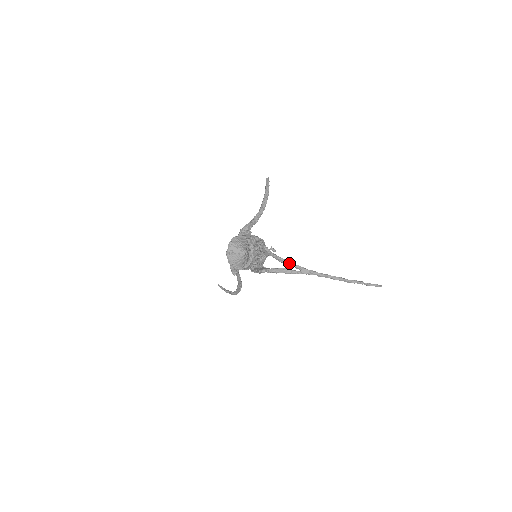
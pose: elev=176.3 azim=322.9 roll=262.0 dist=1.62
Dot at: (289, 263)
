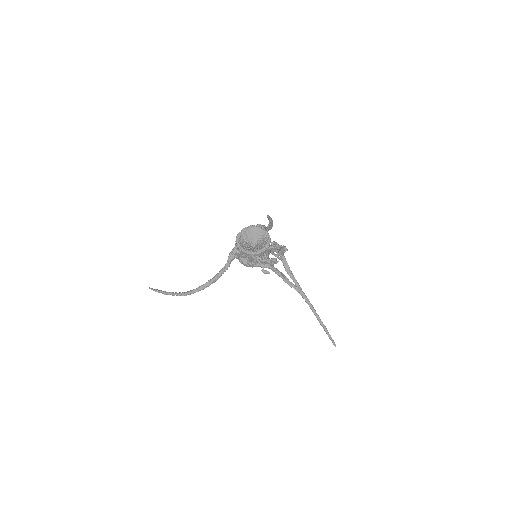
Dot at: (292, 273)
